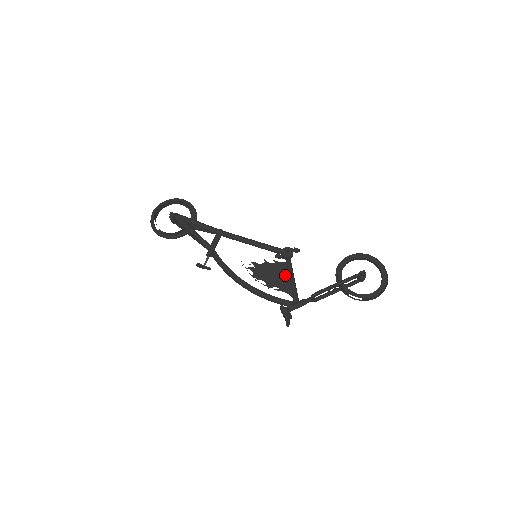
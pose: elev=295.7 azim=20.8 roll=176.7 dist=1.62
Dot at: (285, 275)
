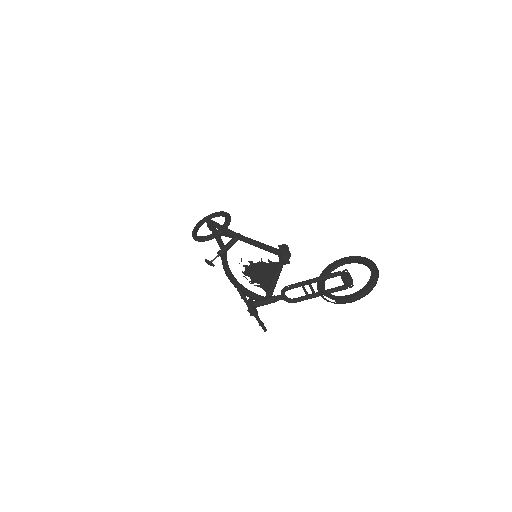
Dot at: (271, 273)
